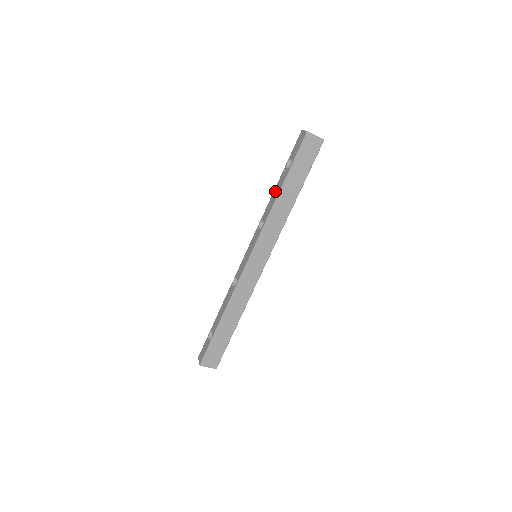
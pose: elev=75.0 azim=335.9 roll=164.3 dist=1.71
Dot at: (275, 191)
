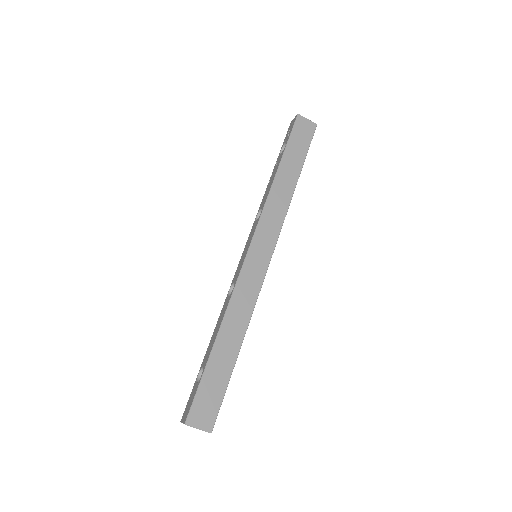
Dot at: (271, 178)
